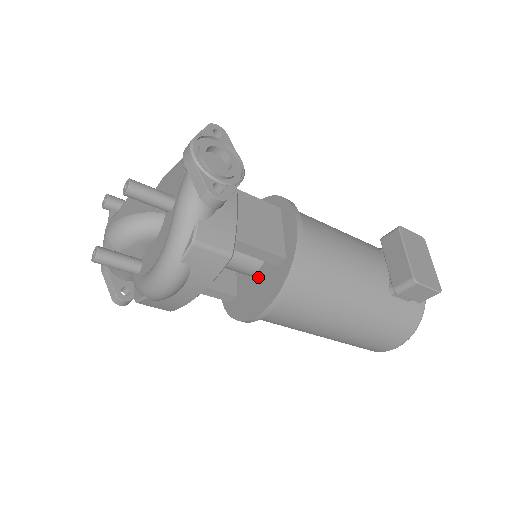
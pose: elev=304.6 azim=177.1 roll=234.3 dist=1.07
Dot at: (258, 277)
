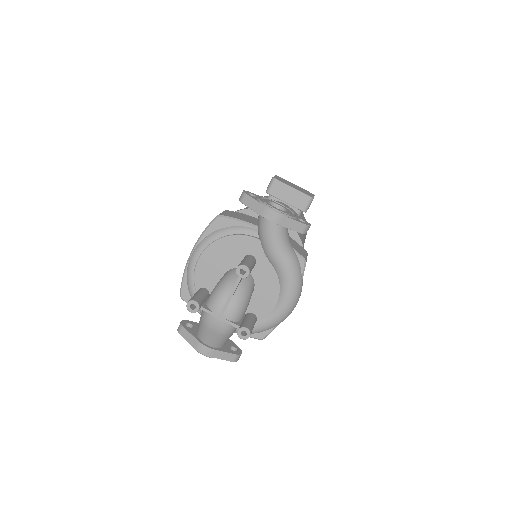
Dot at: occluded
